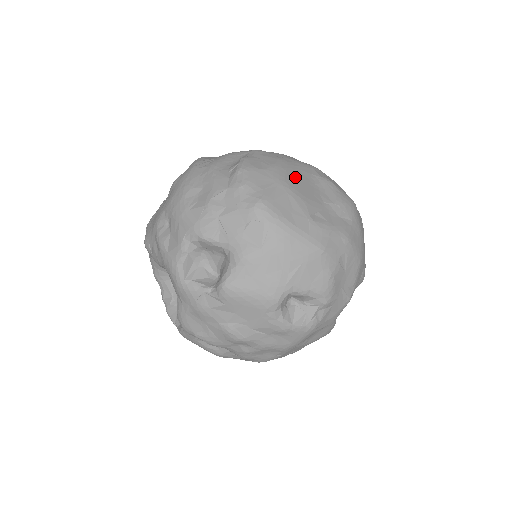
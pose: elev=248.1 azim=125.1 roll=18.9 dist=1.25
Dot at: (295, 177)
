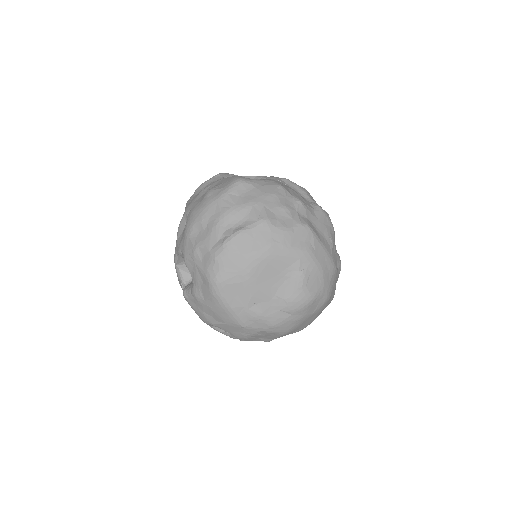
Dot at: (265, 269)
